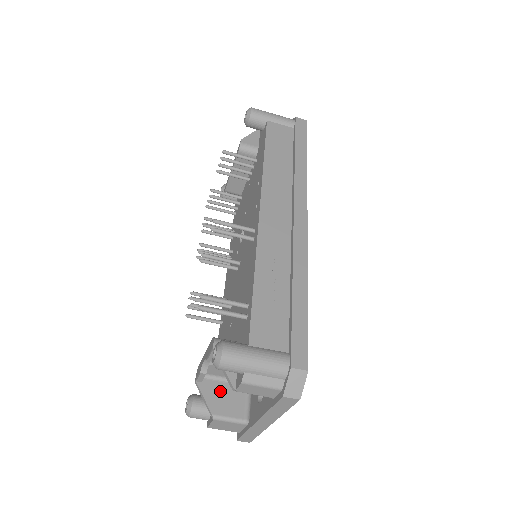
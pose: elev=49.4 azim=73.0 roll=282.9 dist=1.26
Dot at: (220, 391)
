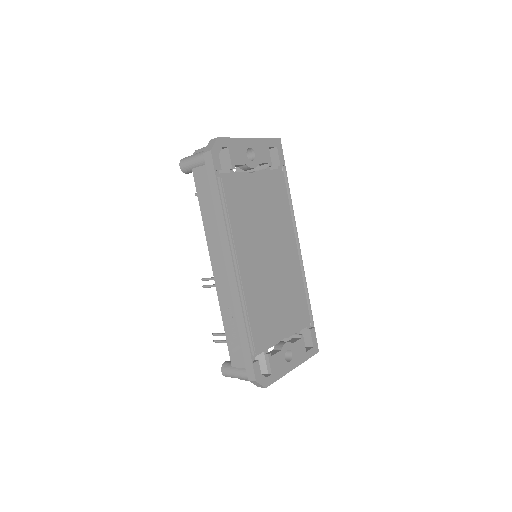
Dot at: occluded
